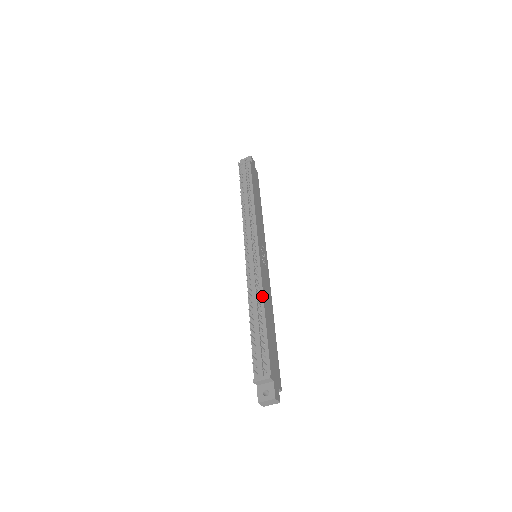
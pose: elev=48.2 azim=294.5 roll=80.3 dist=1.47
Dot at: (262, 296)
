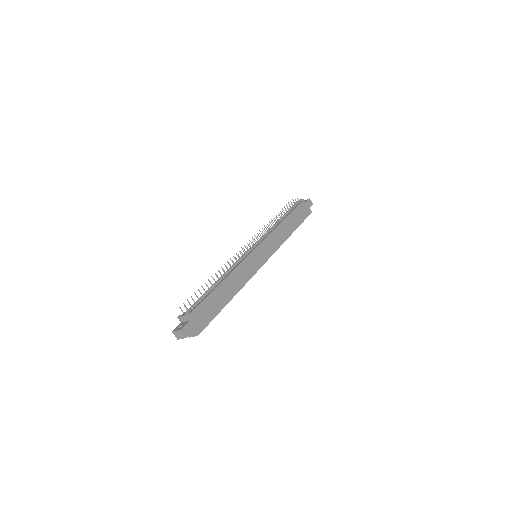
Dot at: (230, 273)
